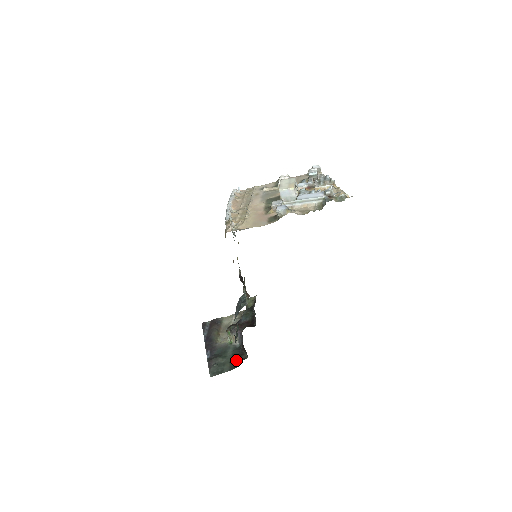
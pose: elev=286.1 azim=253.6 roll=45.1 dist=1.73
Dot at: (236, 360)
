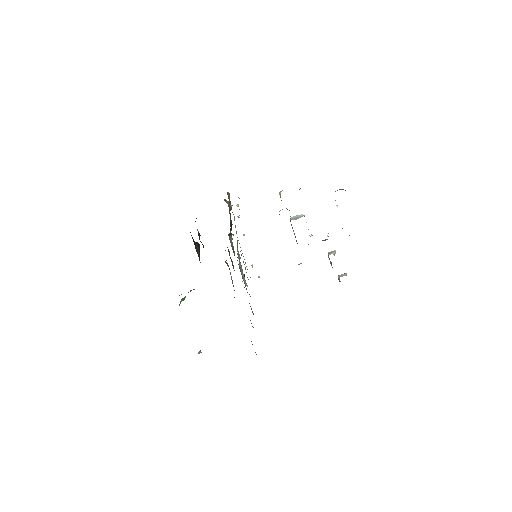
Dot at: occluded
